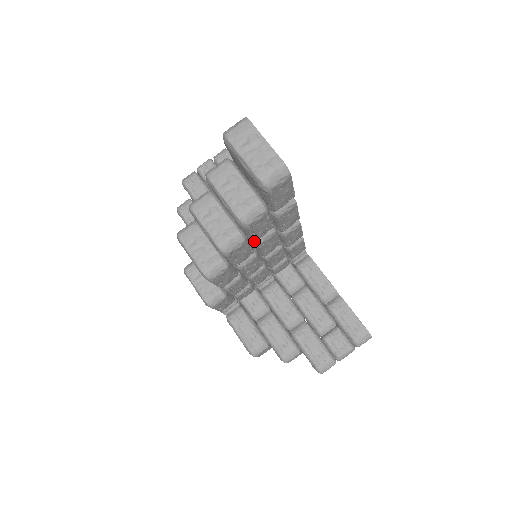
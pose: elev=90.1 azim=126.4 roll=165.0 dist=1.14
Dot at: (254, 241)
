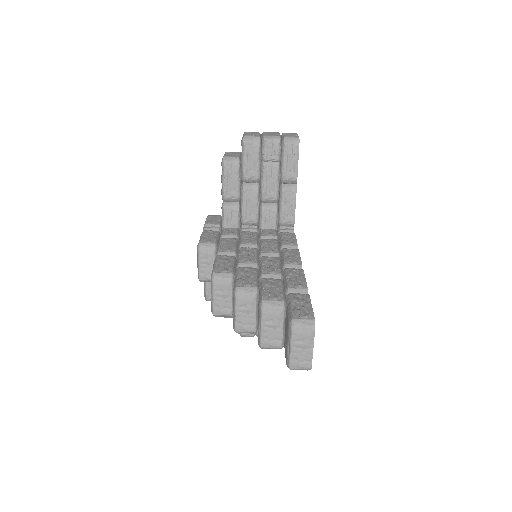
Dot at: occluded
